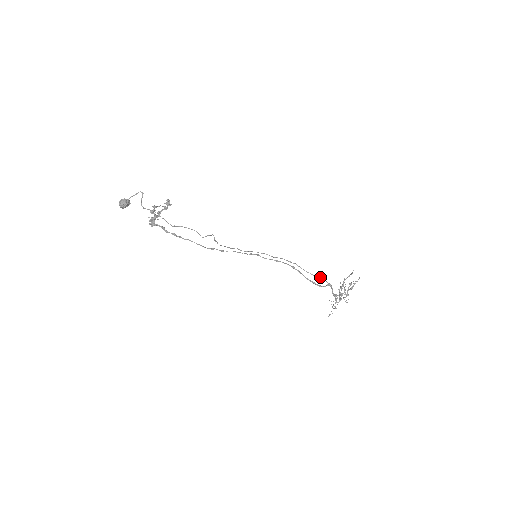
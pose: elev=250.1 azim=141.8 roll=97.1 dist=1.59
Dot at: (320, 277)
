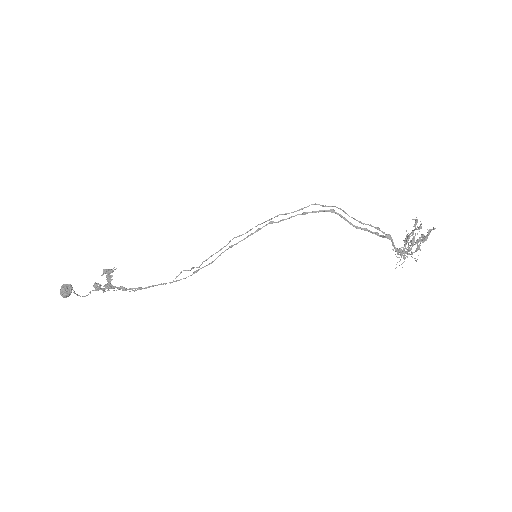
Dot at: (372, 226)
